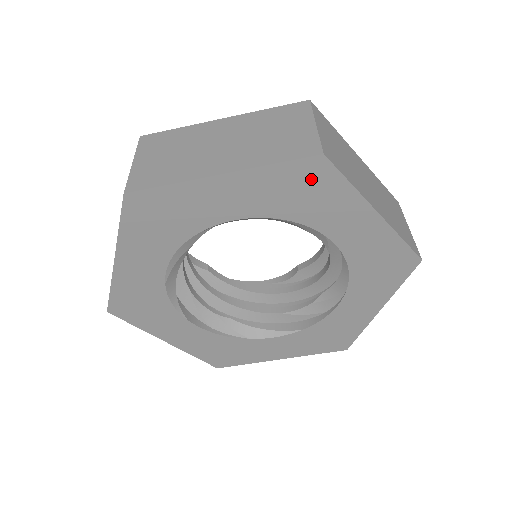
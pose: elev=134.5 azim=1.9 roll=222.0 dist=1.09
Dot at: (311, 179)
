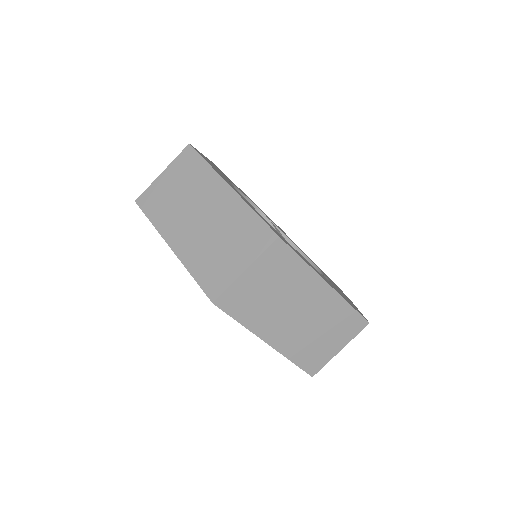
Dot at: occluded
